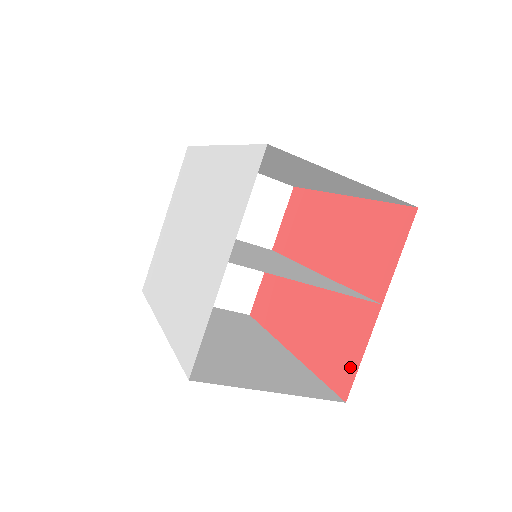
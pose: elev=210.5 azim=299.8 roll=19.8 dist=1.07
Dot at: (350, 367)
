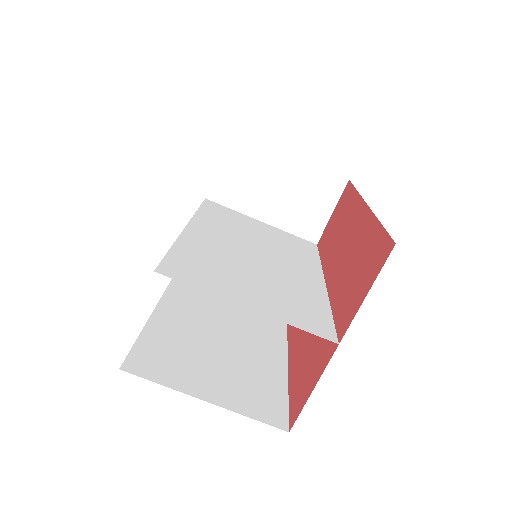
Dot at: (303, 398)
